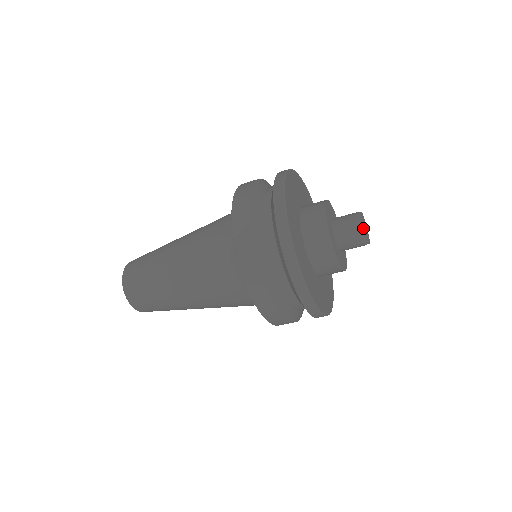
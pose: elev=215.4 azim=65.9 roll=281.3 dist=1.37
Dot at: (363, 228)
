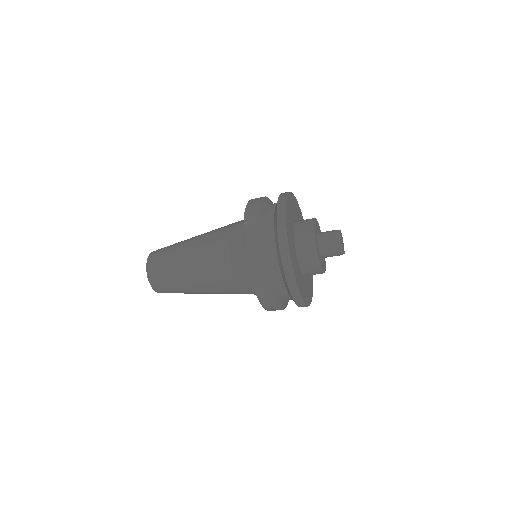
Dot at: (341, 242)
